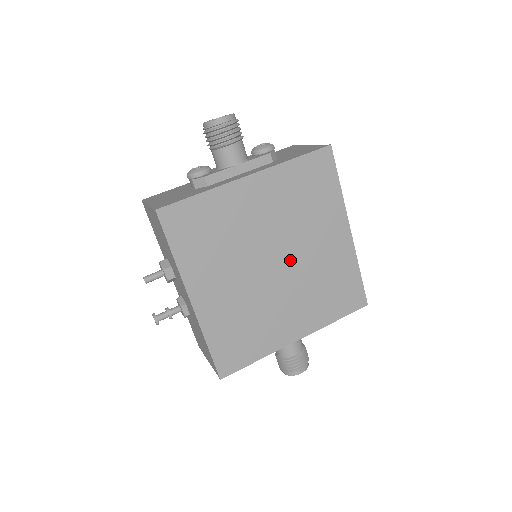
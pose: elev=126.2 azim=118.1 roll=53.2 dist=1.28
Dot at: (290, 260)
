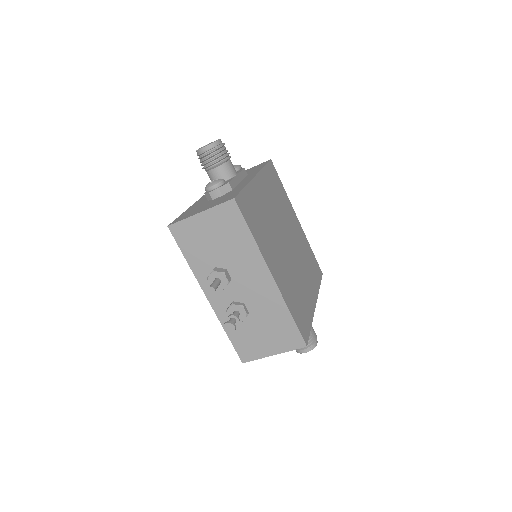
Dot at: (290, 241)
